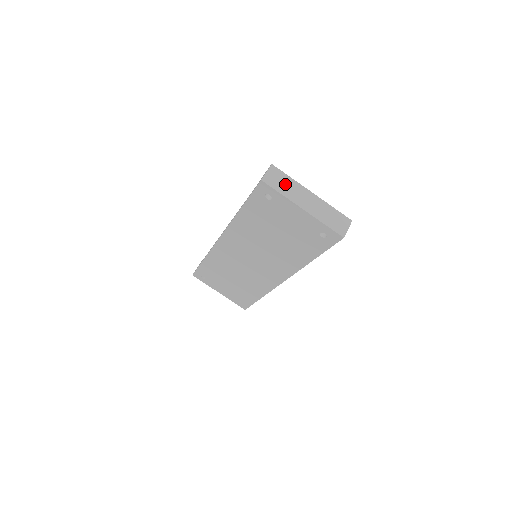
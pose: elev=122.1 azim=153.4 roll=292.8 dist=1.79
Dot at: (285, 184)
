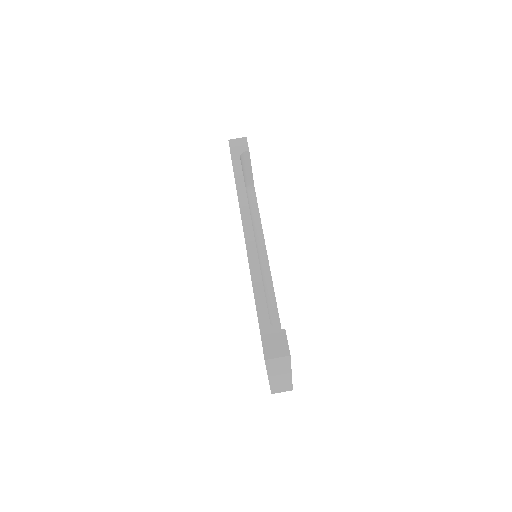
Dot at: (280, 366)
